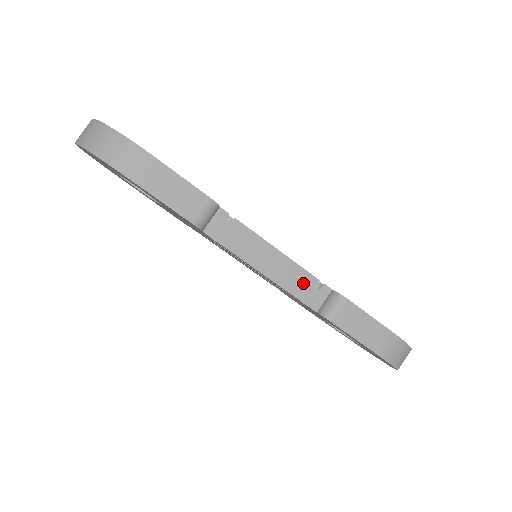
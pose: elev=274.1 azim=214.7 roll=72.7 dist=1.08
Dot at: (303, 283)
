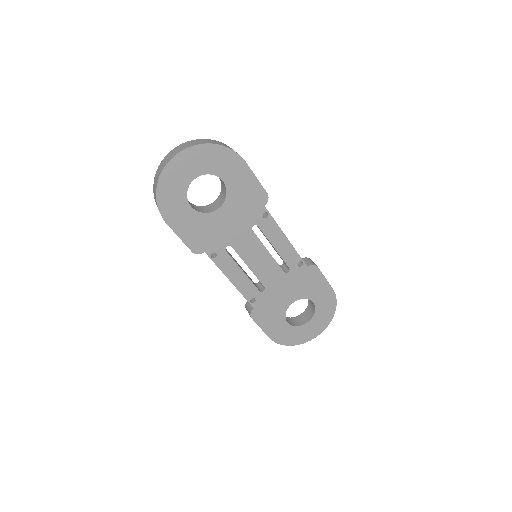
Dot at: occluded
